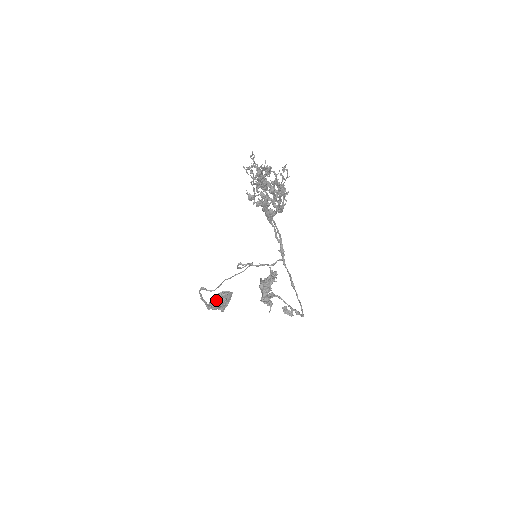
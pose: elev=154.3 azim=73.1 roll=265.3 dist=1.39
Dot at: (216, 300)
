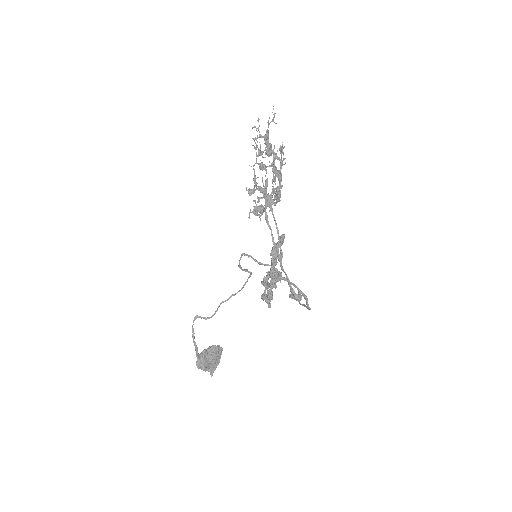
Dot at: (206, 352)
